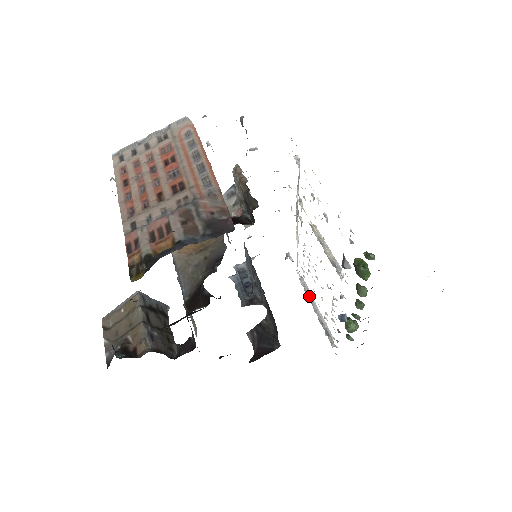
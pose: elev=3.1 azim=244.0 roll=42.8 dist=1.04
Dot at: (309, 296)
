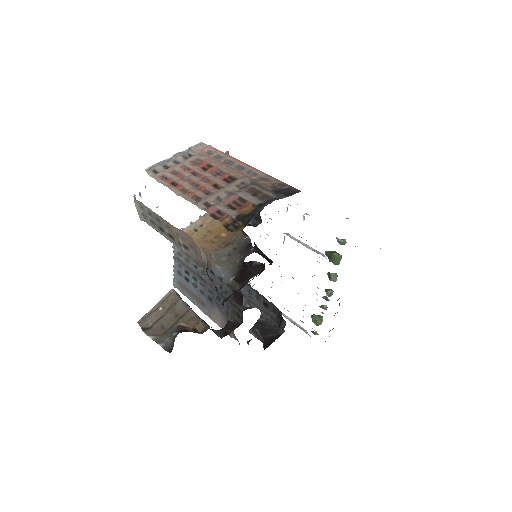
Dot at: occluded
